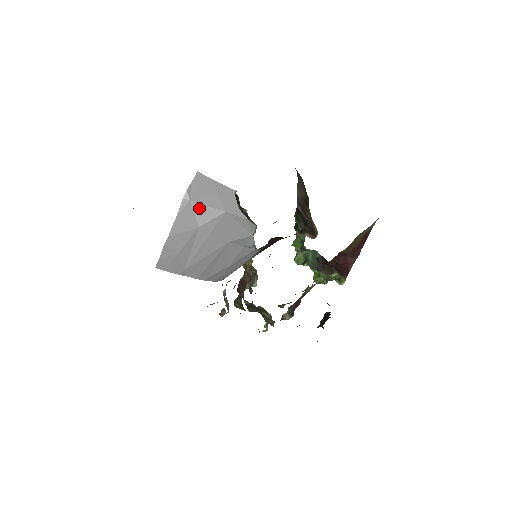
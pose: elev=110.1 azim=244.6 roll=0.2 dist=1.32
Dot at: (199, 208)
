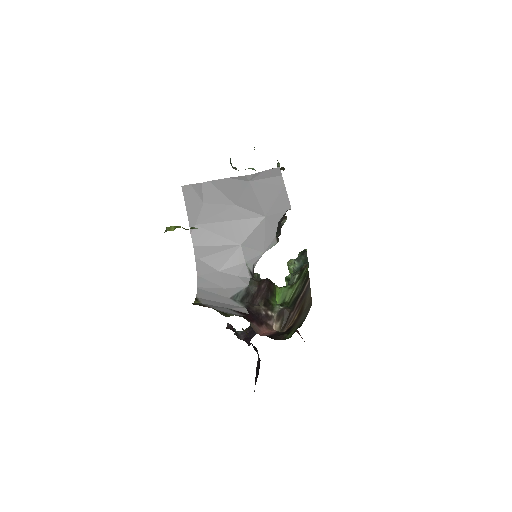
Dot at: (250, 194)
